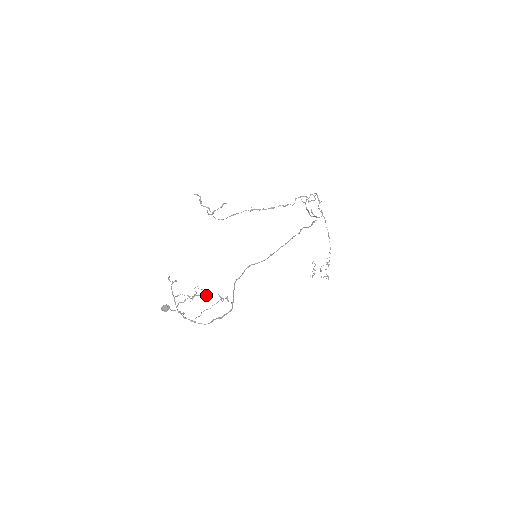
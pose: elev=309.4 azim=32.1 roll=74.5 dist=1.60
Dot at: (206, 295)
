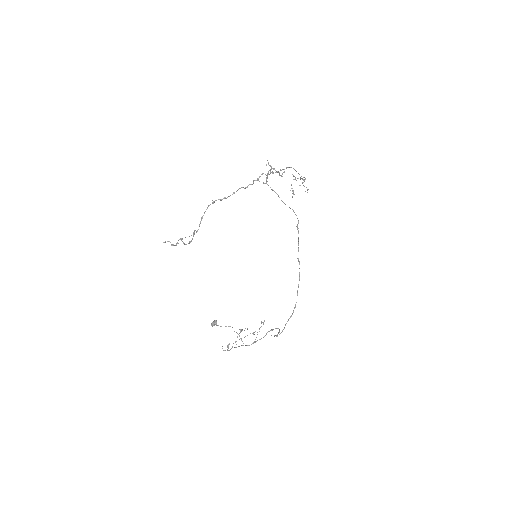
Dot at: occluded
